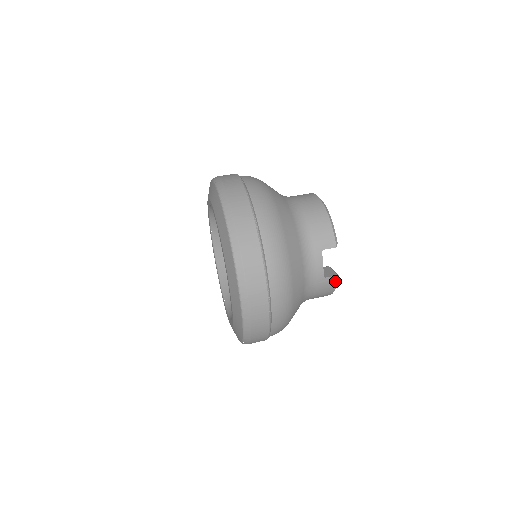
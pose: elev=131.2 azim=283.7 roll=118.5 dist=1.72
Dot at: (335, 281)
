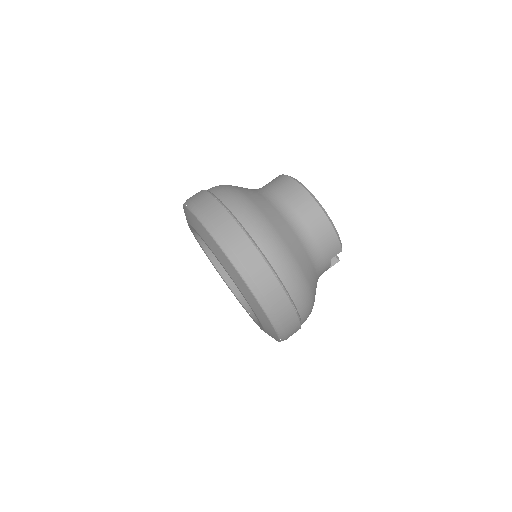
Dot at: occluded
